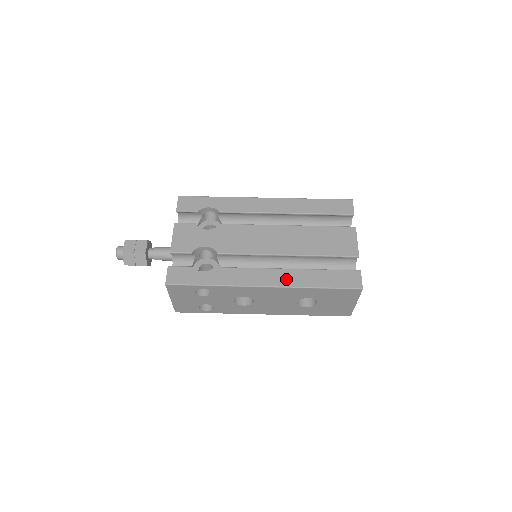
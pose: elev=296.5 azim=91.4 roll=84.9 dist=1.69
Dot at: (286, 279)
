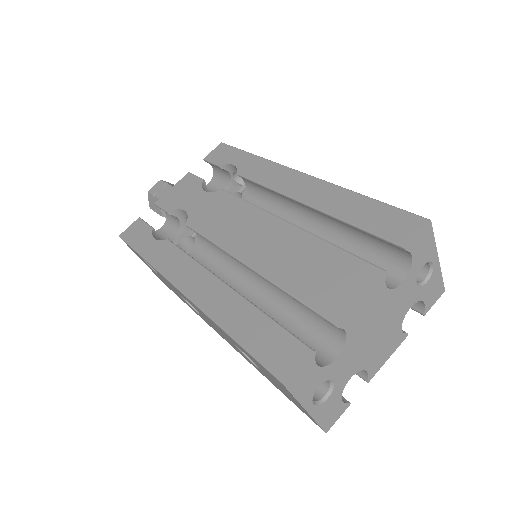
Dot at: (210, 297)
